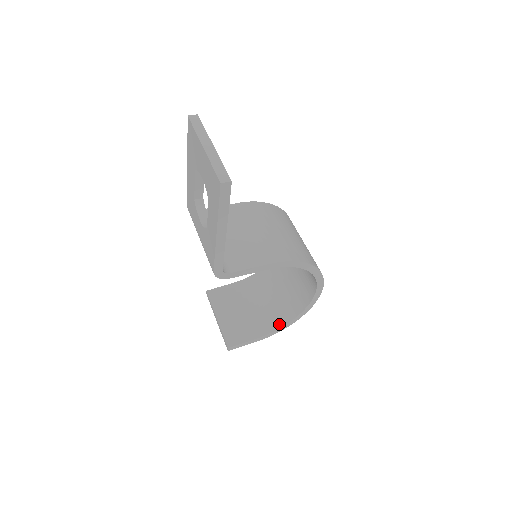
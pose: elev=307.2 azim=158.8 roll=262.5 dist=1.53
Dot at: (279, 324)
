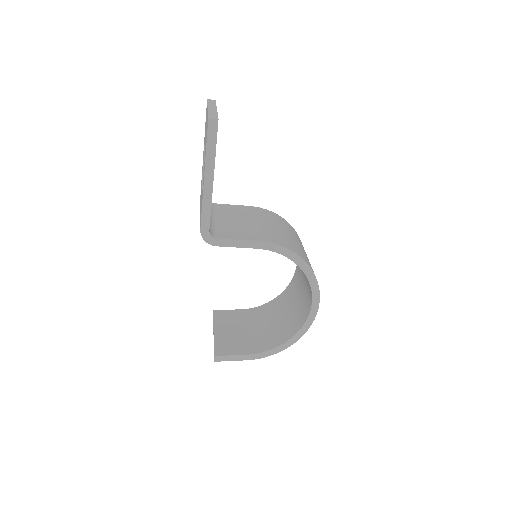
Dot at: (273, 345)
